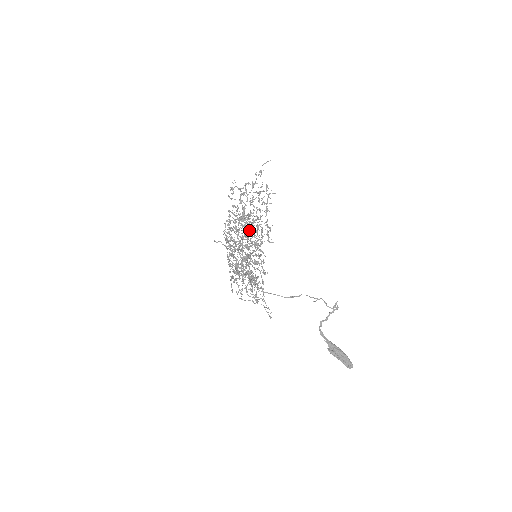
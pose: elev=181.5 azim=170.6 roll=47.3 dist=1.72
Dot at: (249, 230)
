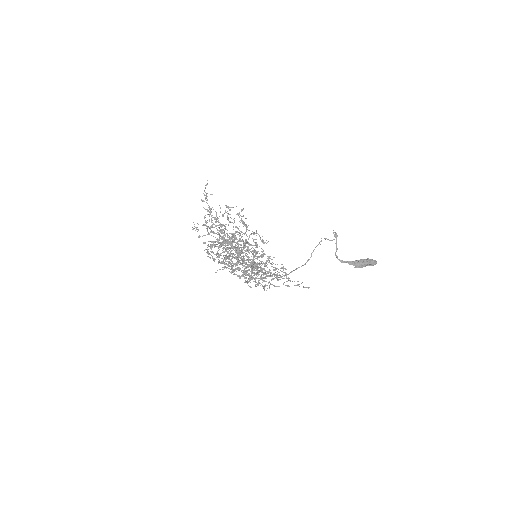
Dot at: occluded
